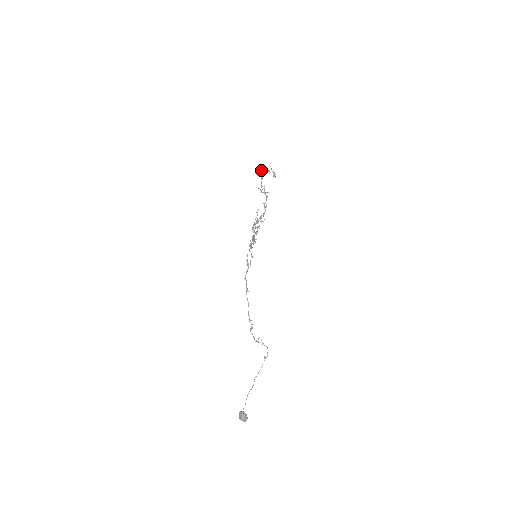
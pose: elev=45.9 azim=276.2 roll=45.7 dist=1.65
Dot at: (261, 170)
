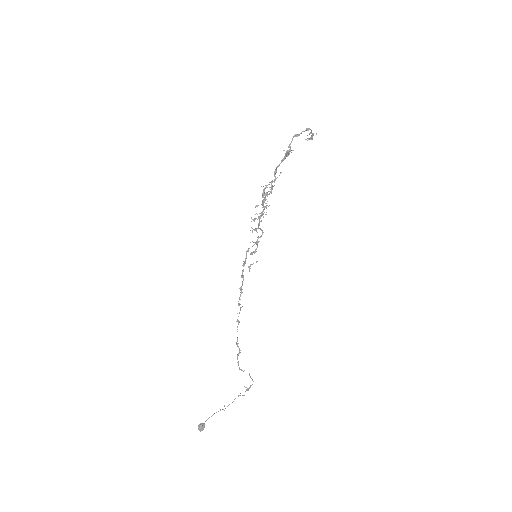
Dot at: (306, 130)
